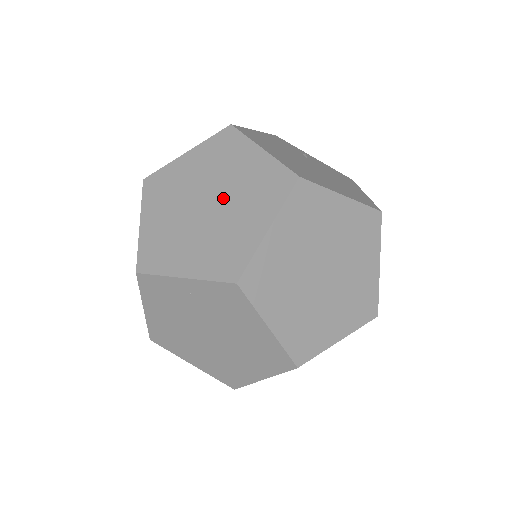
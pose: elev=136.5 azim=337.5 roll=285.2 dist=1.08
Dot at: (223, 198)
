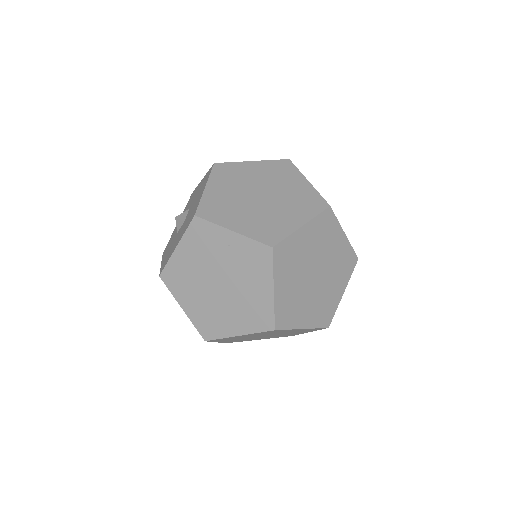
Dot at: (274, 197)
